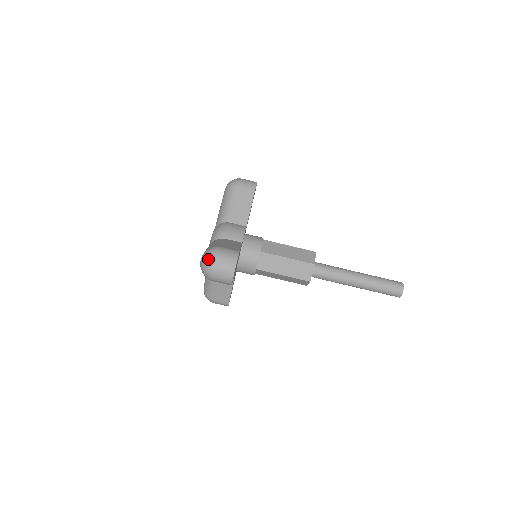
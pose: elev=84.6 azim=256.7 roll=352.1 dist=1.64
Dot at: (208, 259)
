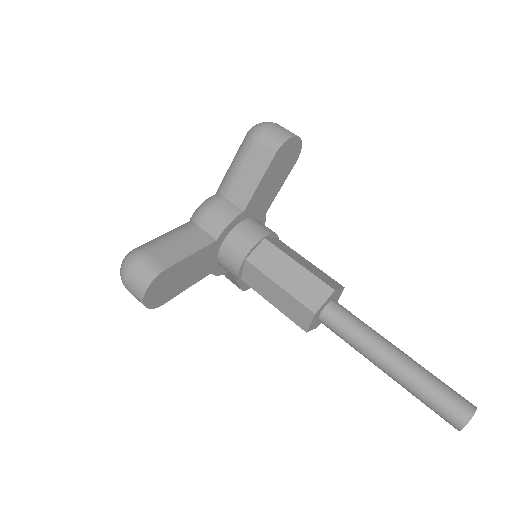
Dot at: occluded
